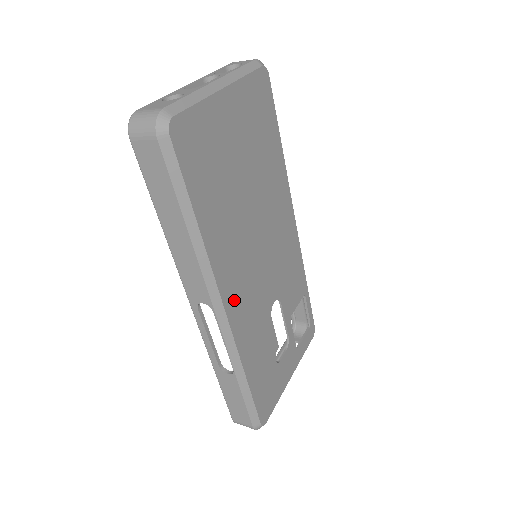
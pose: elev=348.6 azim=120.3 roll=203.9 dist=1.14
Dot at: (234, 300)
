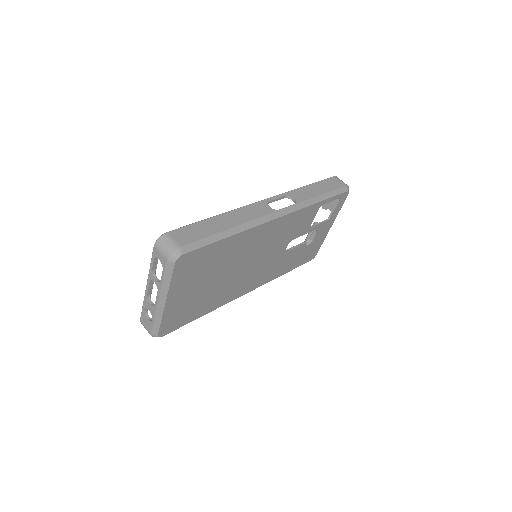
Dot at: (251, 286)
